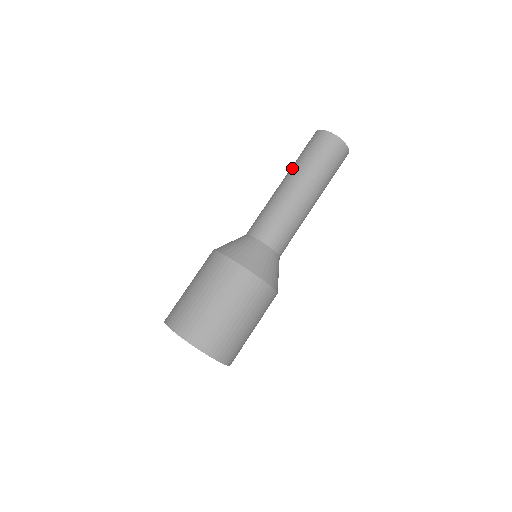
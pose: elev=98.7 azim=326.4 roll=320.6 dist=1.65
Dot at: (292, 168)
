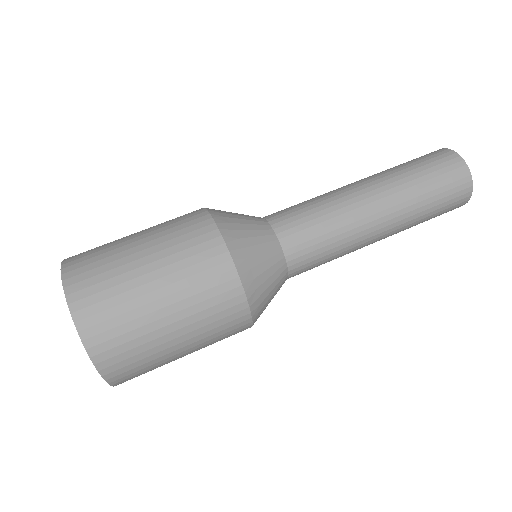
Dot at: occluded
